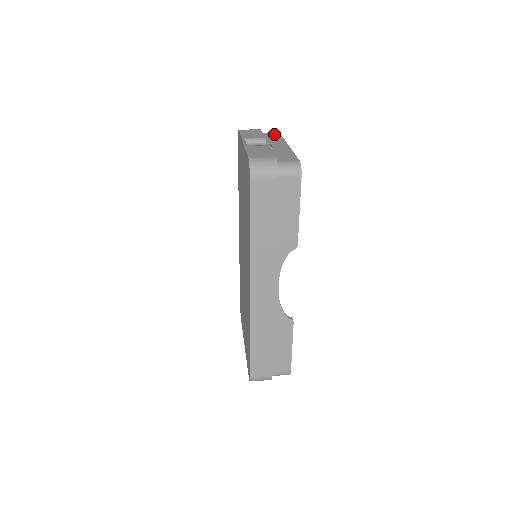
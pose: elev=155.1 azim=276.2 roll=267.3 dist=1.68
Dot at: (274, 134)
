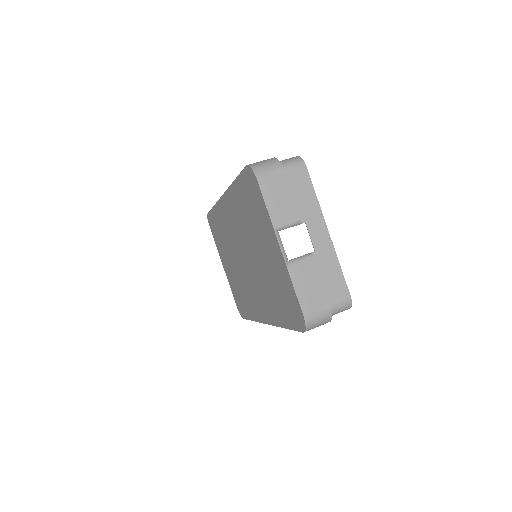
Dot at: (301, 176)
